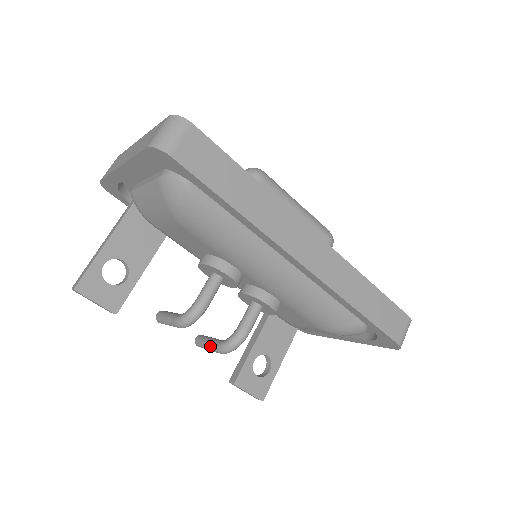
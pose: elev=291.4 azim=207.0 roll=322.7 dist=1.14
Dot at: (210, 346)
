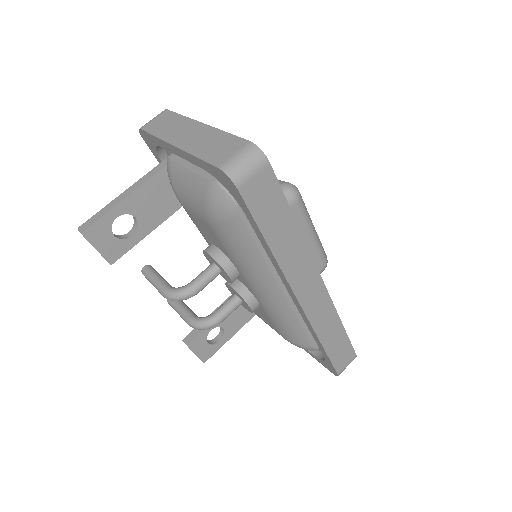
Dot at: (182, 314)
